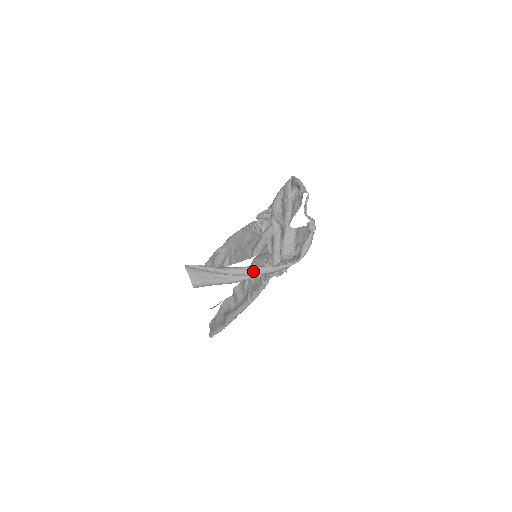
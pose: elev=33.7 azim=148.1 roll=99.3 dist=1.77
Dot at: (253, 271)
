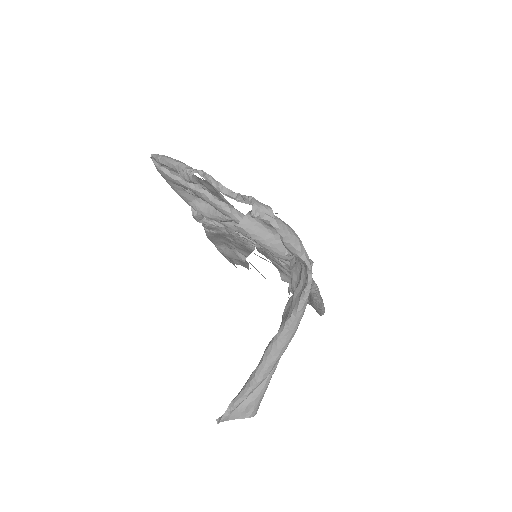
Dot at: (282, 345)
